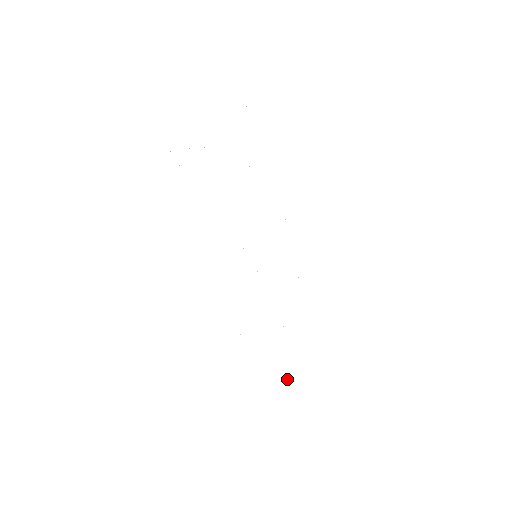
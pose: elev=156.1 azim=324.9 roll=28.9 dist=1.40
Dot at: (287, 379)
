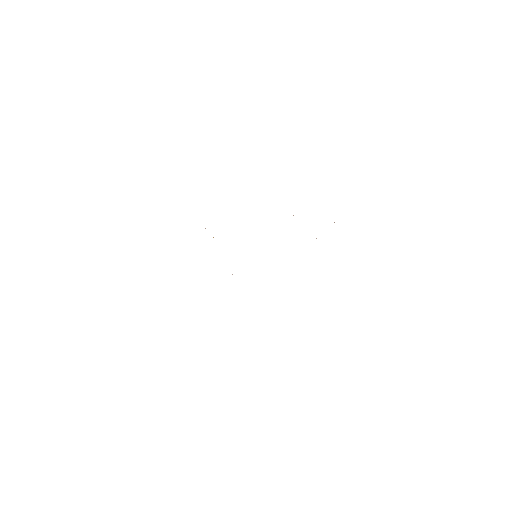
Dot at: occluded
